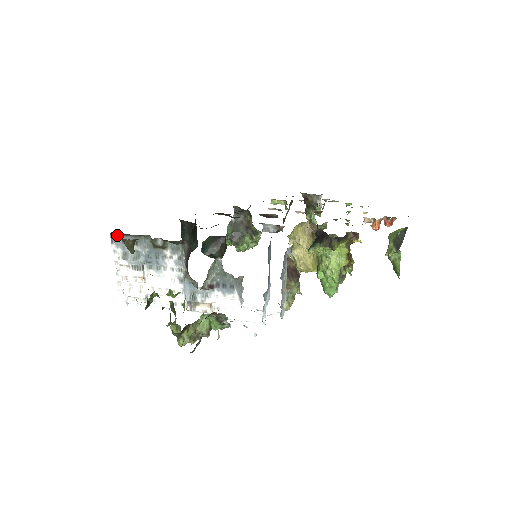
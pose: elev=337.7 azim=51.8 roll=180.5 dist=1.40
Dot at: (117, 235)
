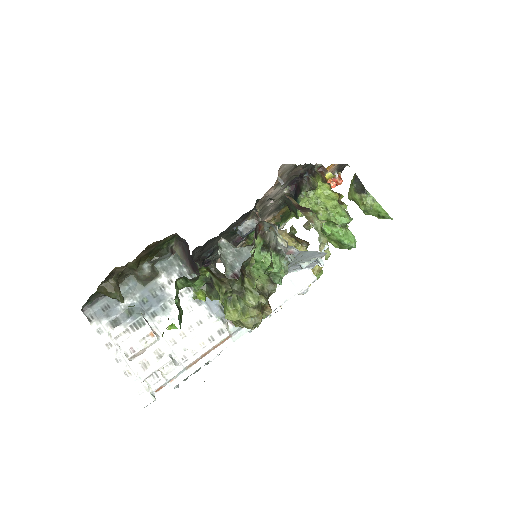
Dot at: (91, 306)
